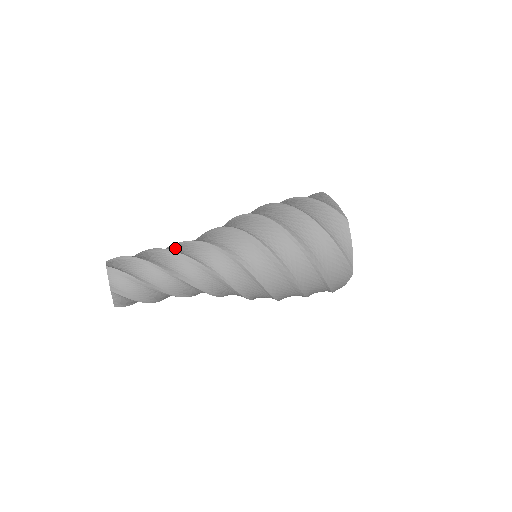
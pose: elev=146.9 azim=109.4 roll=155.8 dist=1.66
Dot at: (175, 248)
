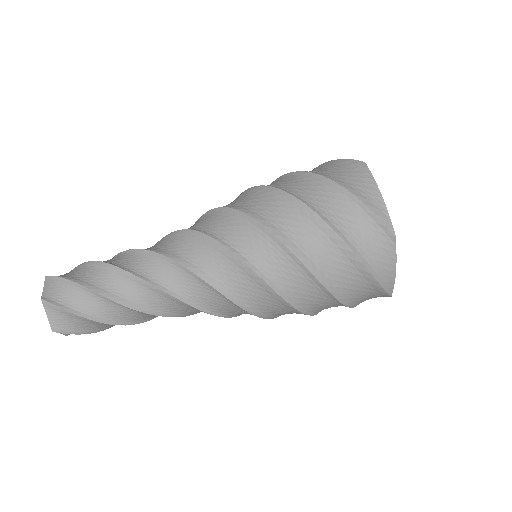
Dot at: (136, 263)
